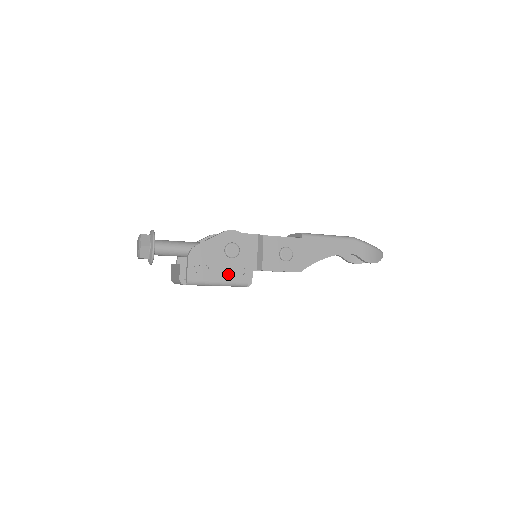
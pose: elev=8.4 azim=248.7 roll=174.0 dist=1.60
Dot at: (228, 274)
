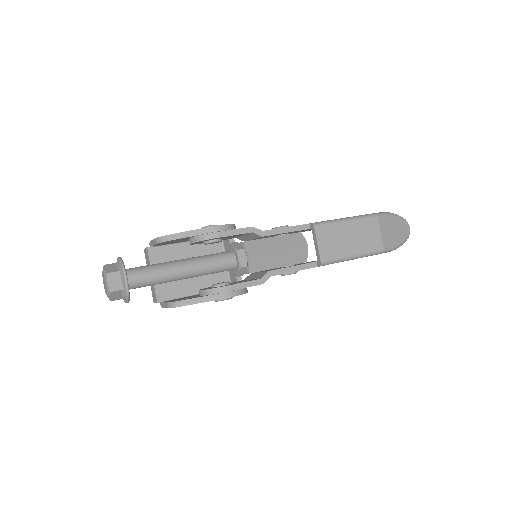
Dot at: occluded
